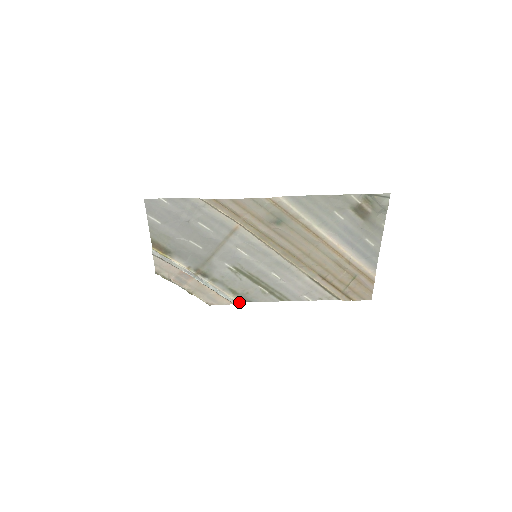
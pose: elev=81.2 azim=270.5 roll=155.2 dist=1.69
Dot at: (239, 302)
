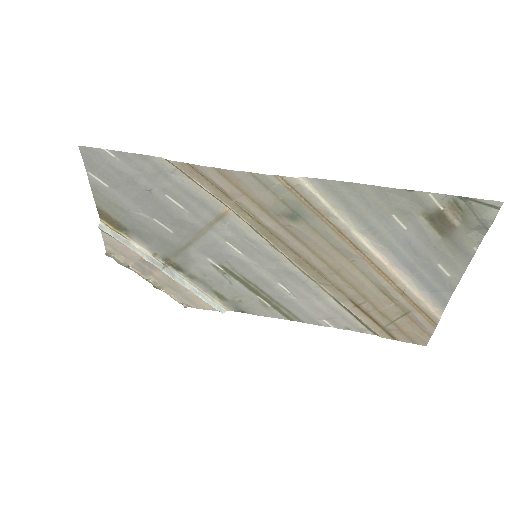
Dot at: (228, 309)
